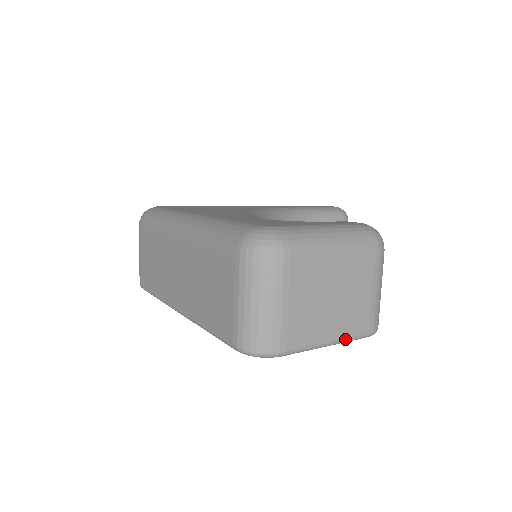
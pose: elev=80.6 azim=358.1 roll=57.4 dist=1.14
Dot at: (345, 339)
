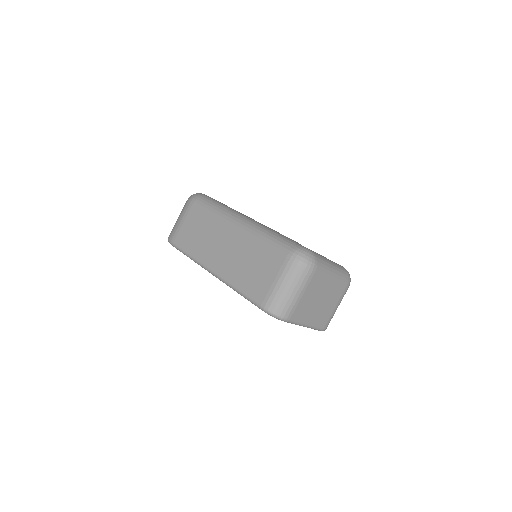
Dot at: (313, 327)
